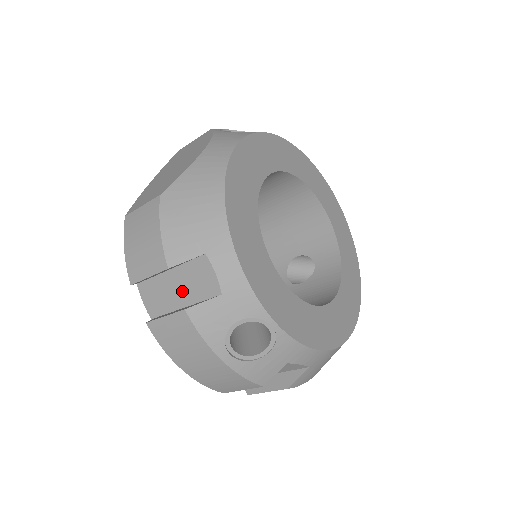
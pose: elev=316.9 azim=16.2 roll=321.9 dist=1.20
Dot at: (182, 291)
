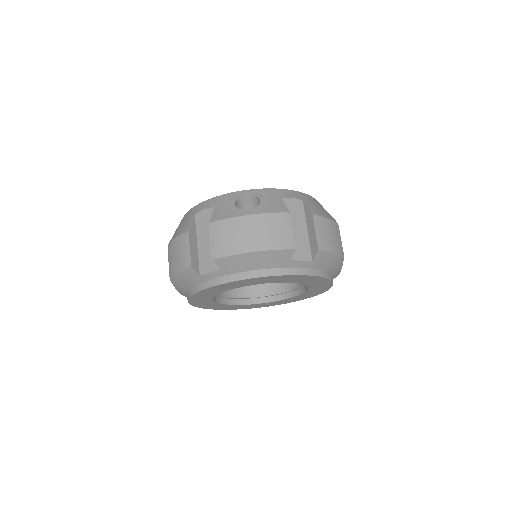
Dot at: (209, 237)
